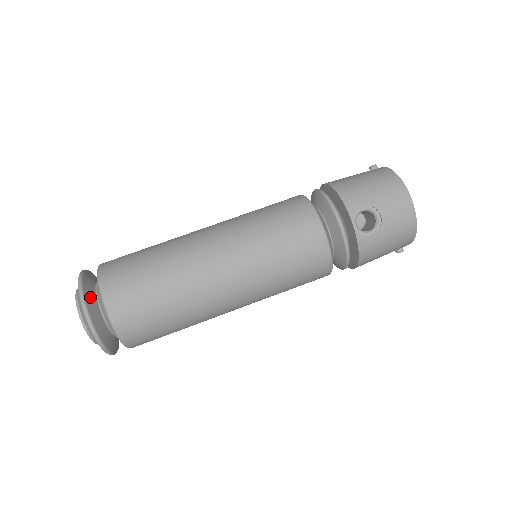
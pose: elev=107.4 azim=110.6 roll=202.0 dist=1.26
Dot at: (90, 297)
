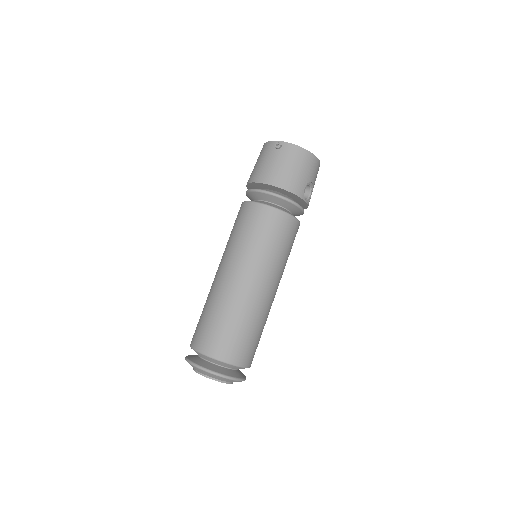
Dot at: (229, 373)
